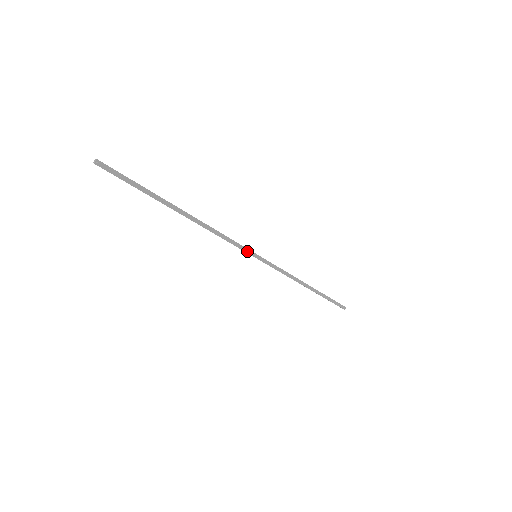
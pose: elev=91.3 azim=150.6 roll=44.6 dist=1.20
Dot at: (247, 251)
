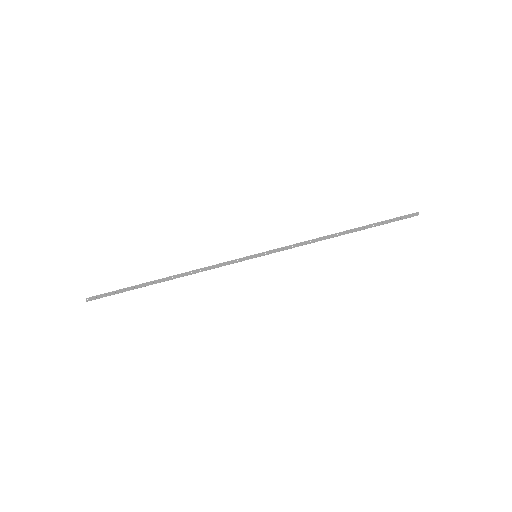
Dot at: (243, 260)
